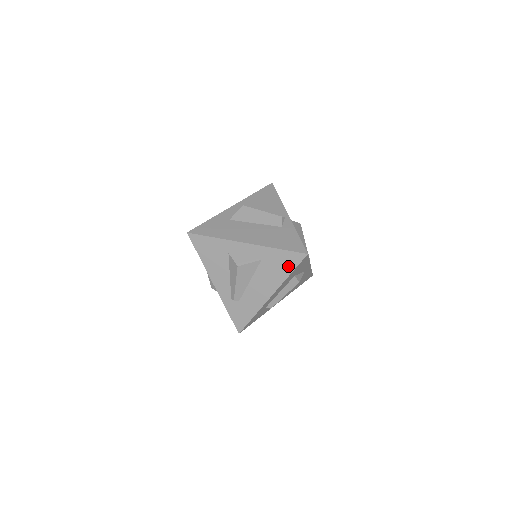
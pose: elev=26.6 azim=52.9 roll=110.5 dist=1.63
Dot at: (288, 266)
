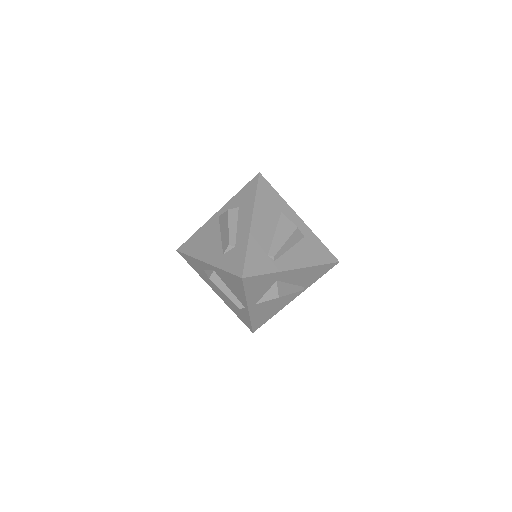
Dot at: occluded
